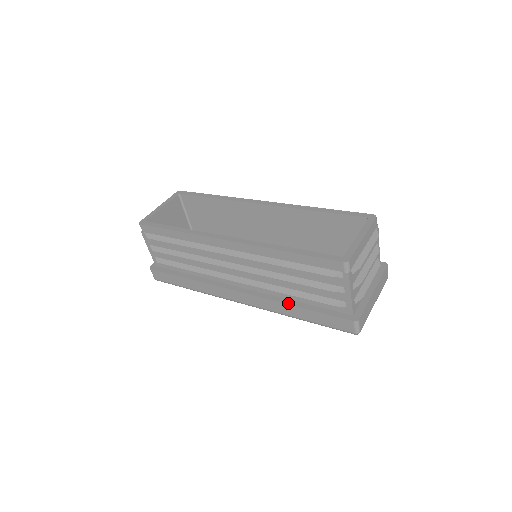
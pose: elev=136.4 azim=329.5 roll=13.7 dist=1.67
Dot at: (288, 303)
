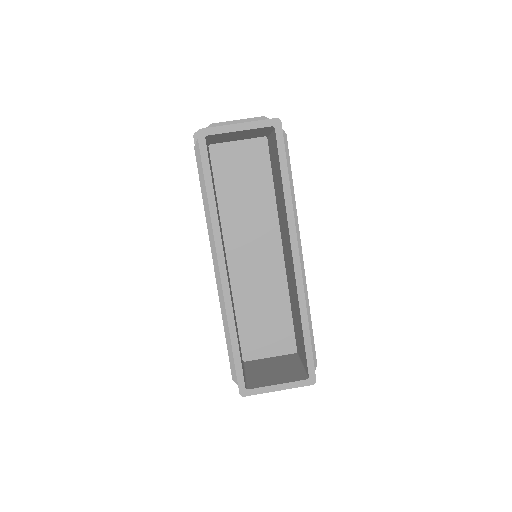
Dot at: occluded
